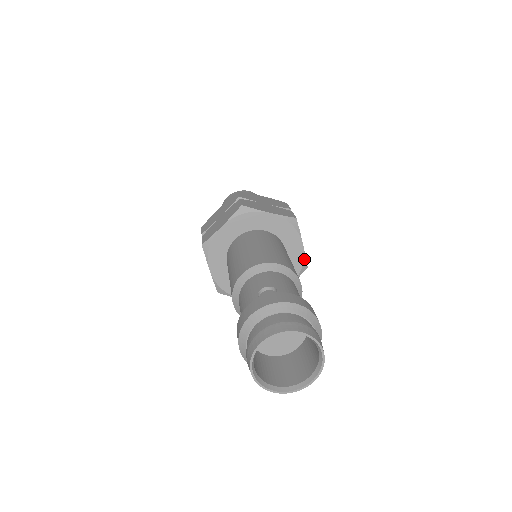
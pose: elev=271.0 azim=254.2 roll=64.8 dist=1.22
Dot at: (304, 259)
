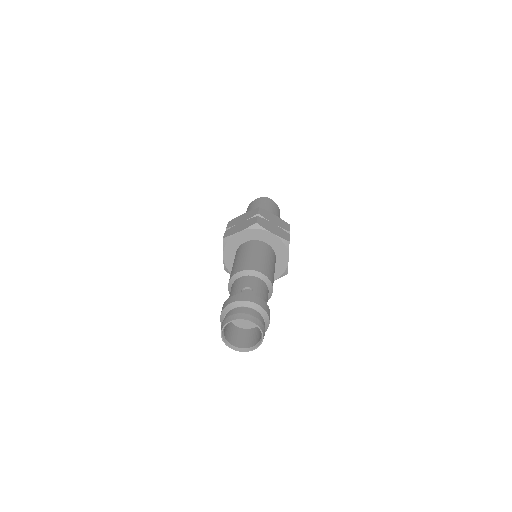
Dot at: (287, 268)
